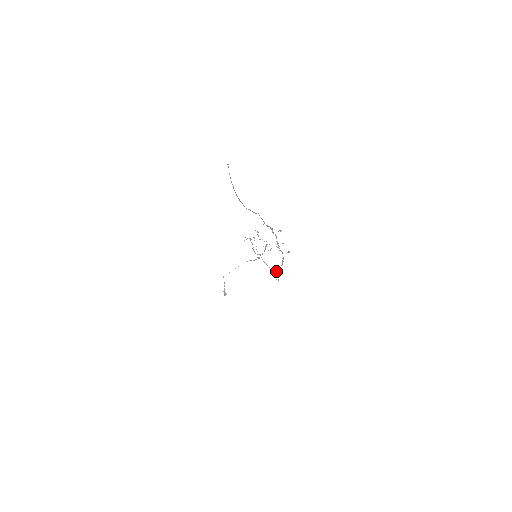
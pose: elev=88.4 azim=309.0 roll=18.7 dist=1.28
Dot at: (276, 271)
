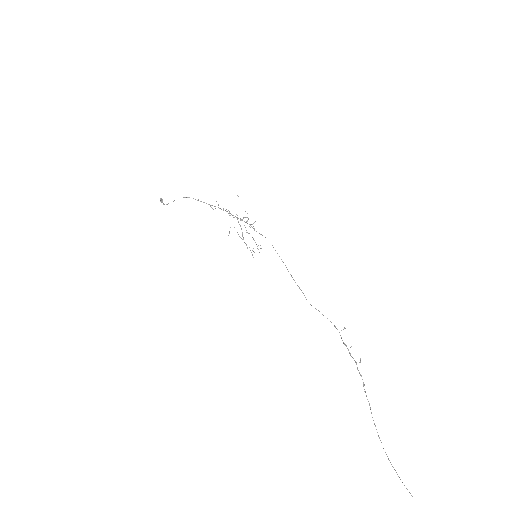
Dot at: occluded
